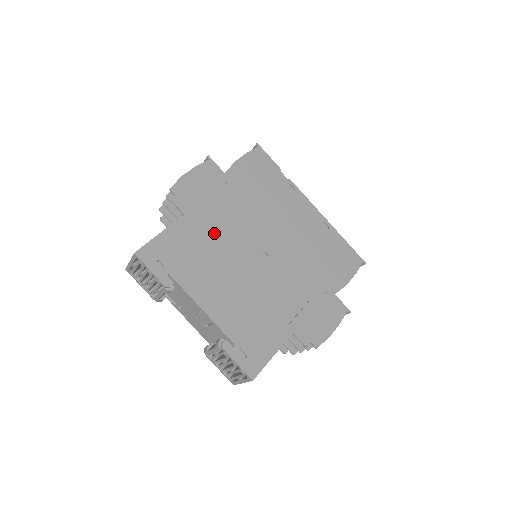
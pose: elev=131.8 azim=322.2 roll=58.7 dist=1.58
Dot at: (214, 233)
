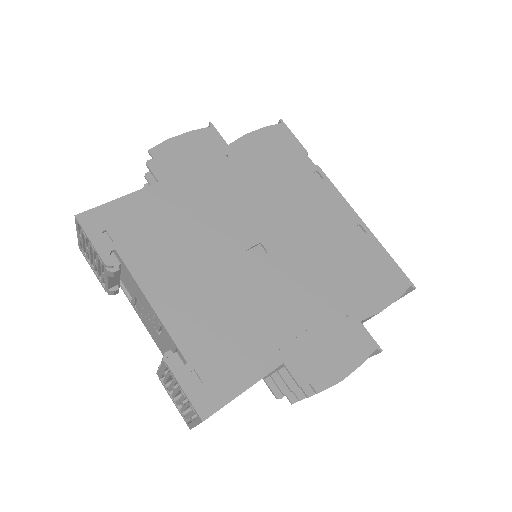
Dot at: (195, 211)
